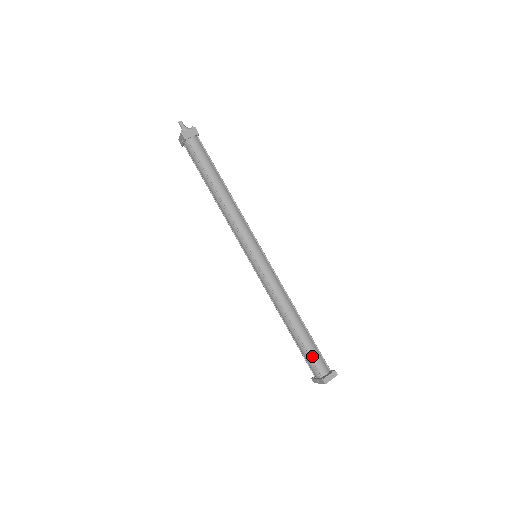
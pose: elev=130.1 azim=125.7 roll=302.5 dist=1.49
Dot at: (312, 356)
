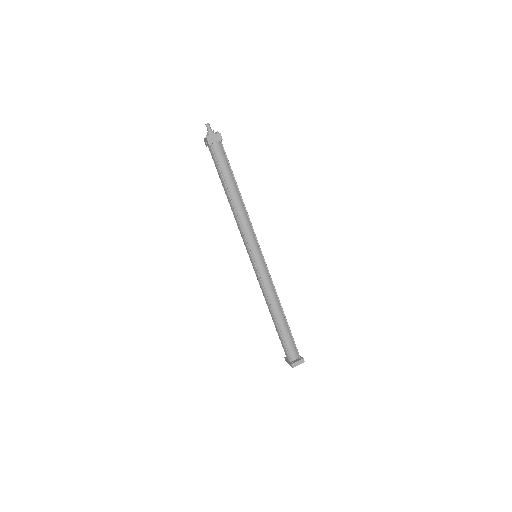
Dot at: (287, 344)
